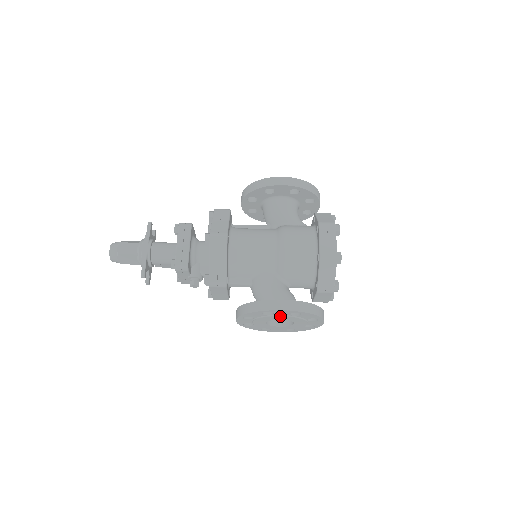
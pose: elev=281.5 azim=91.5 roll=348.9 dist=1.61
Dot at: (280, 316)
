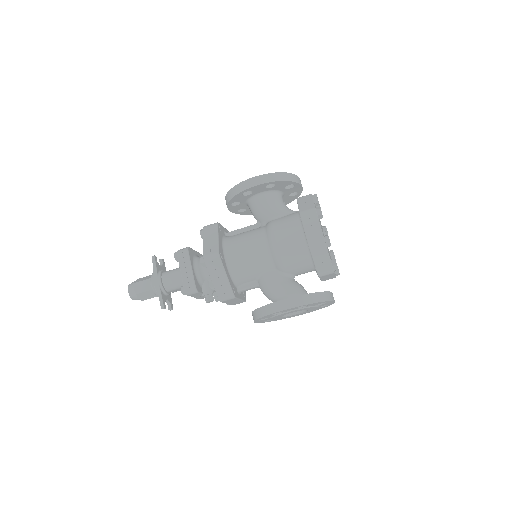
Dot at: (289, 312)
